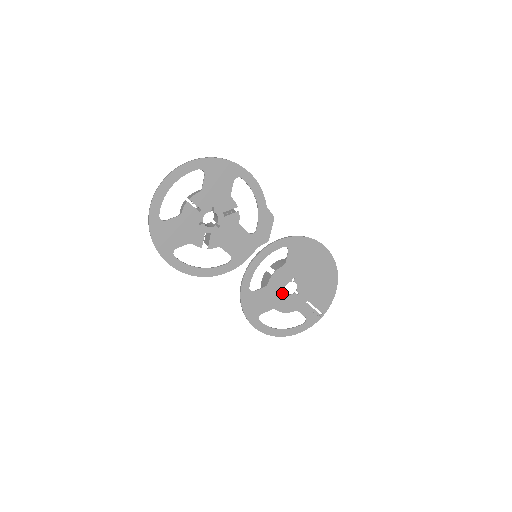
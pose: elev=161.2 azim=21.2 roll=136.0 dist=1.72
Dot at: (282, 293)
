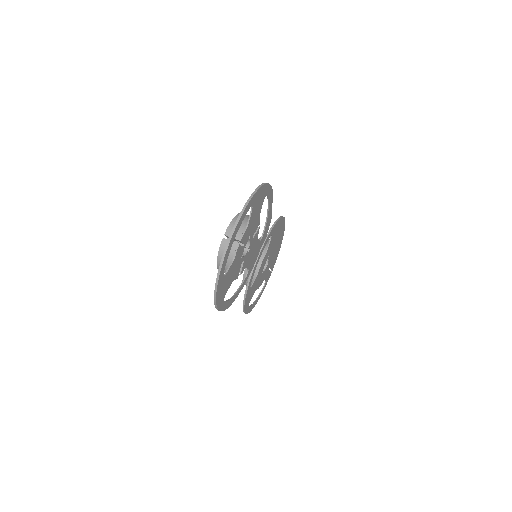
Dot at: occluded
